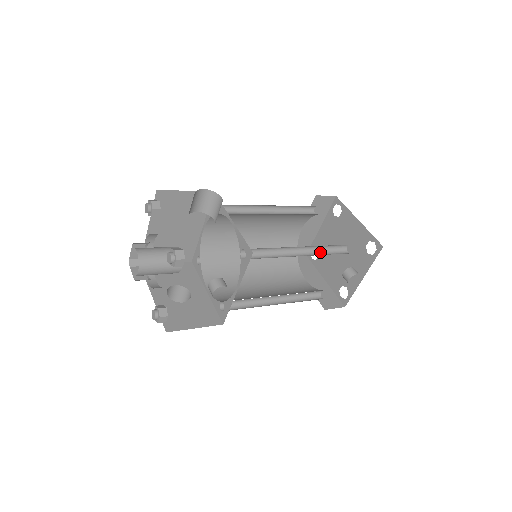
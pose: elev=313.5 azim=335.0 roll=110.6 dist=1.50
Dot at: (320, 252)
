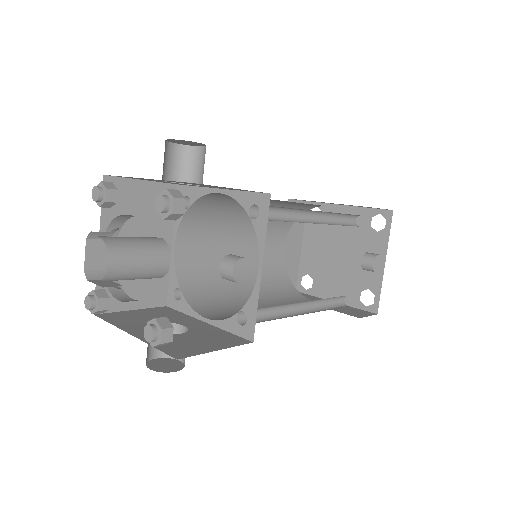
Dot at: (333, 224)
